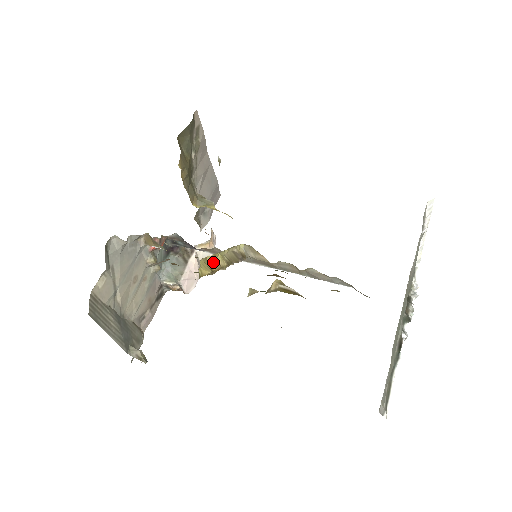
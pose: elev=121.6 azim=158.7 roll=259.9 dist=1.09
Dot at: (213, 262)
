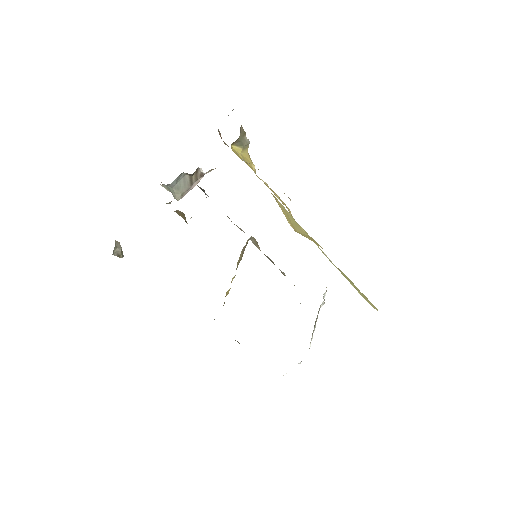
Dot at: occluded
